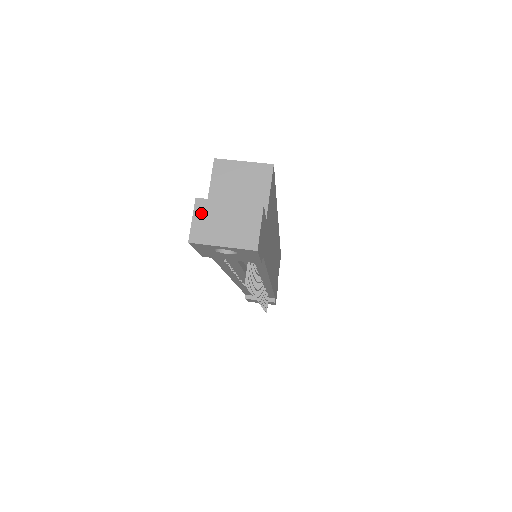
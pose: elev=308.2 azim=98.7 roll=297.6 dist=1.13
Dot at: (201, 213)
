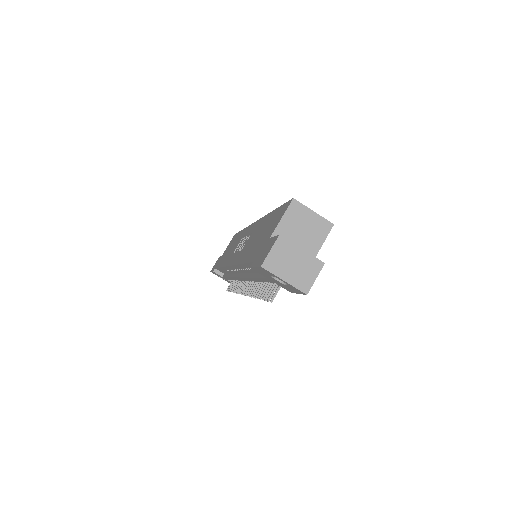
Dot at: (279, 248)
